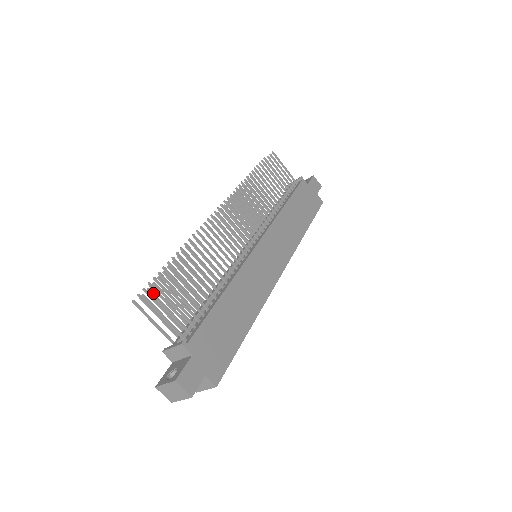
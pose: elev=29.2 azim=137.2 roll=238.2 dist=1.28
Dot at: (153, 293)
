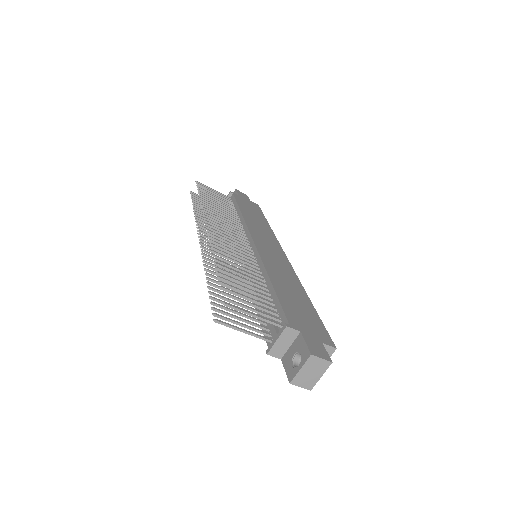
Dot at: (229, 299)
